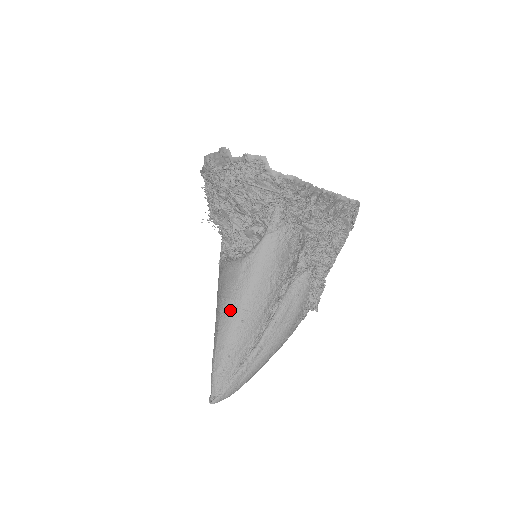
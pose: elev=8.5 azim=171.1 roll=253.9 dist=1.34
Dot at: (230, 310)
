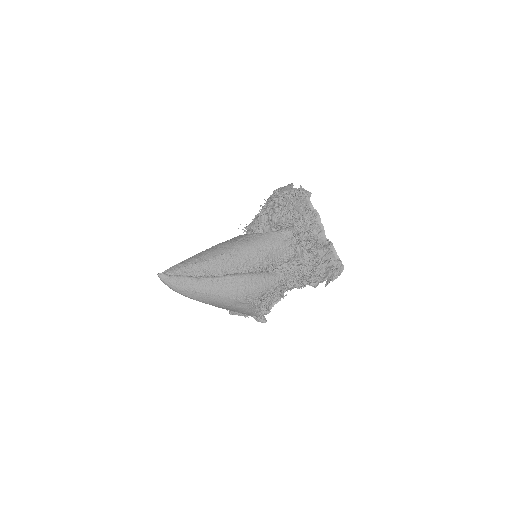
Dot at: (220, 247)
